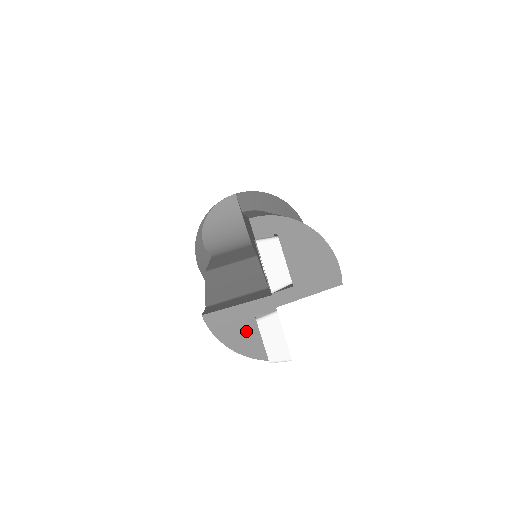
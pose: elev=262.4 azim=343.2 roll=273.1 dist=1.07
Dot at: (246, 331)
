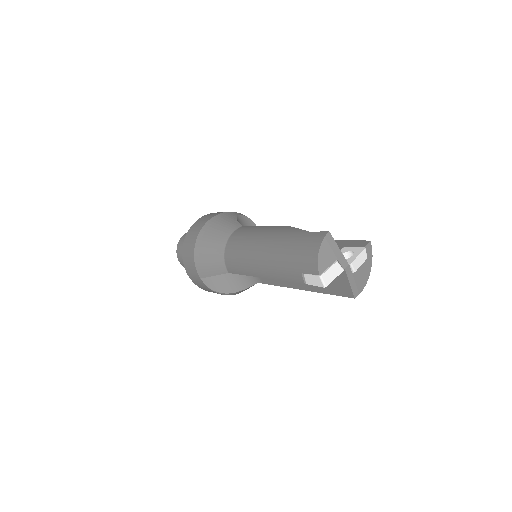
Dot at: (330, 257)
